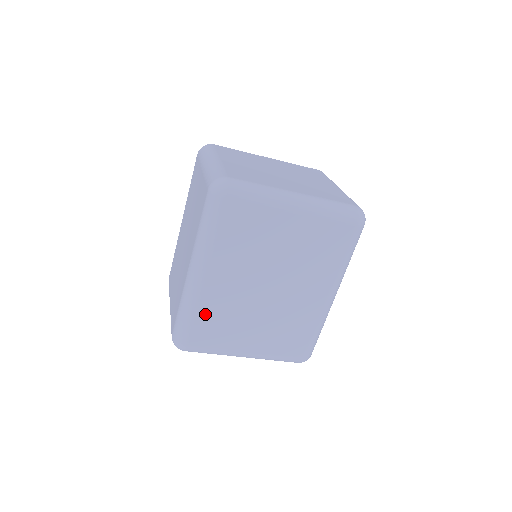
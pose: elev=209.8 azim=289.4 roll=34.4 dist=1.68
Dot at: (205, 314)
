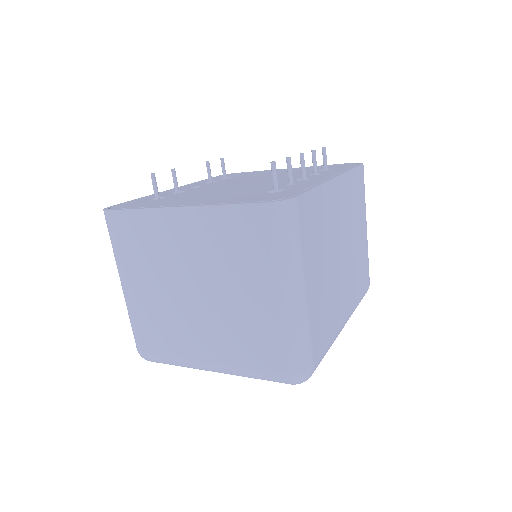
Dot at: occluded
